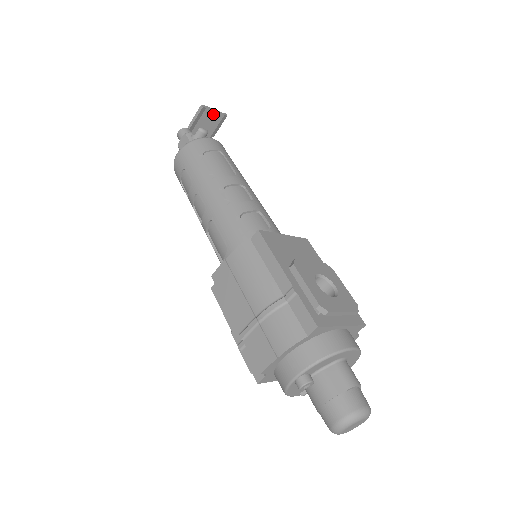
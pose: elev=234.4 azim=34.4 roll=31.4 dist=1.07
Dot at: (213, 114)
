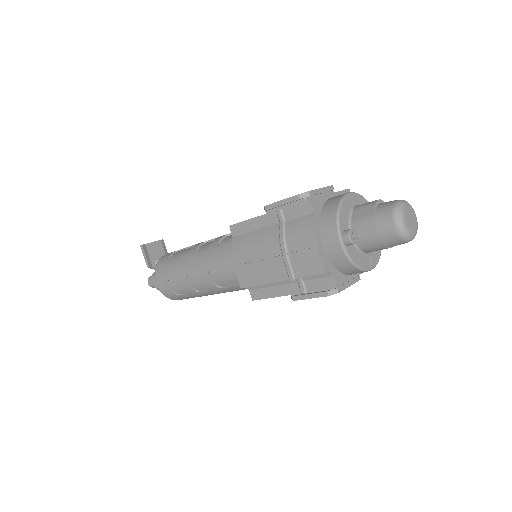
Dot at: (153, 245)
